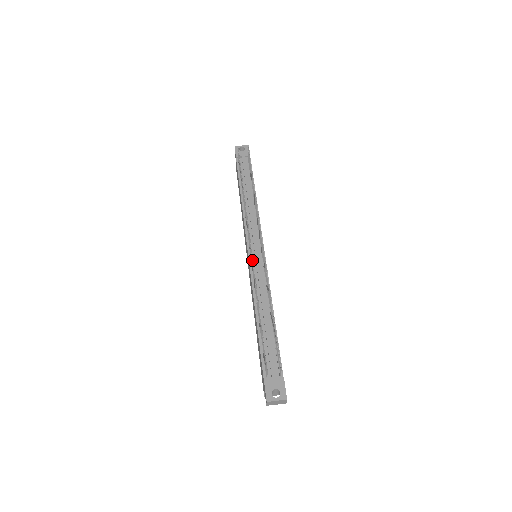
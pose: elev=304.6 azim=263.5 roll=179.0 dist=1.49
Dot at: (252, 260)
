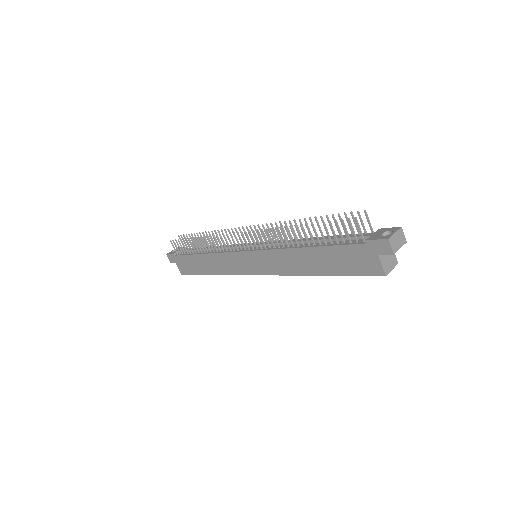
Dot at: (255, 234)
